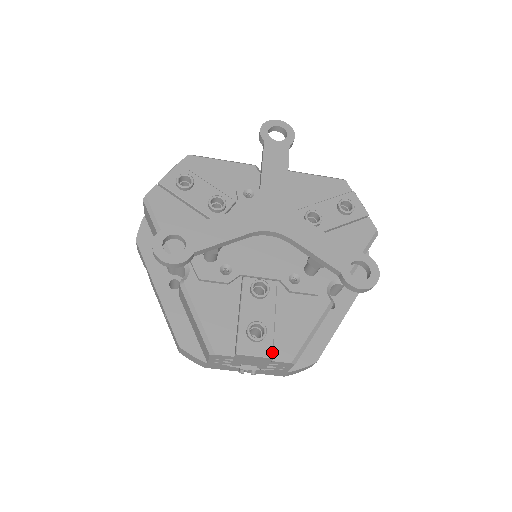
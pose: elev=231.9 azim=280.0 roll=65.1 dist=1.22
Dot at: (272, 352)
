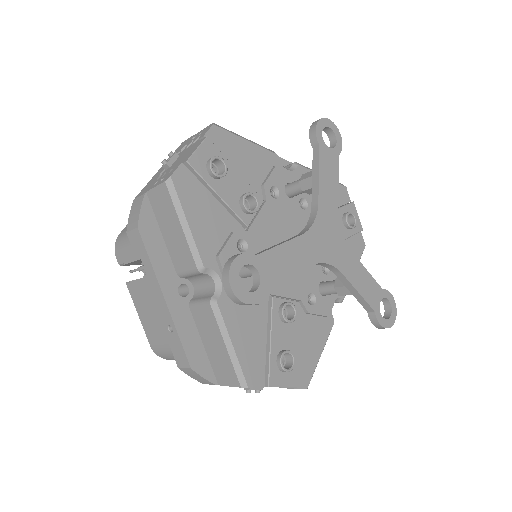
Dot at: (296, 381)
